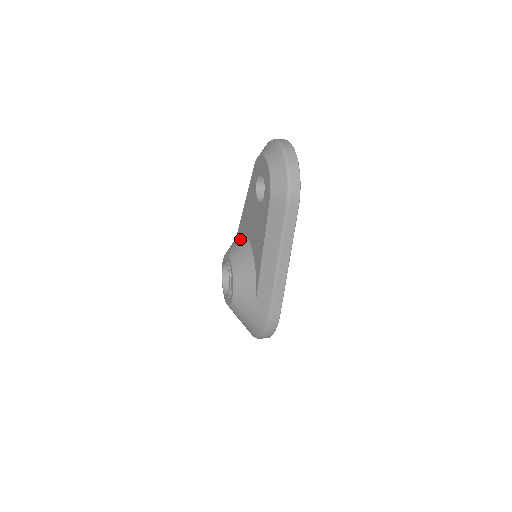
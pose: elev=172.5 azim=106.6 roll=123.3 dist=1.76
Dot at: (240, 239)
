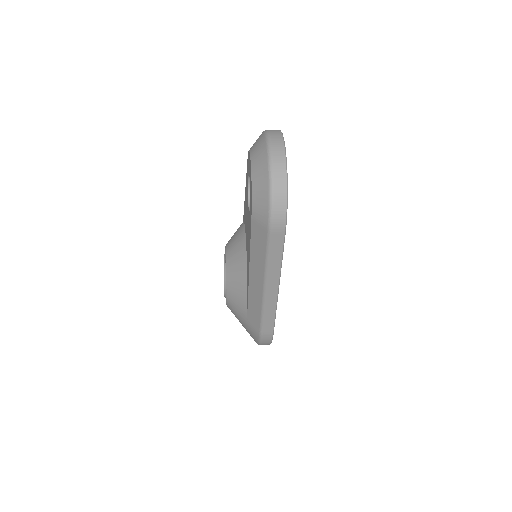
Dot at: (239, 234)
